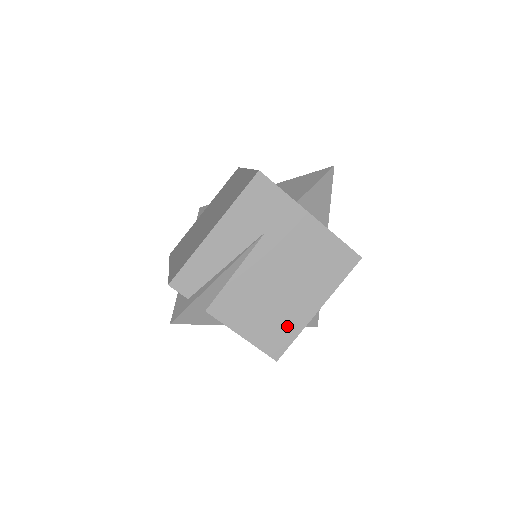
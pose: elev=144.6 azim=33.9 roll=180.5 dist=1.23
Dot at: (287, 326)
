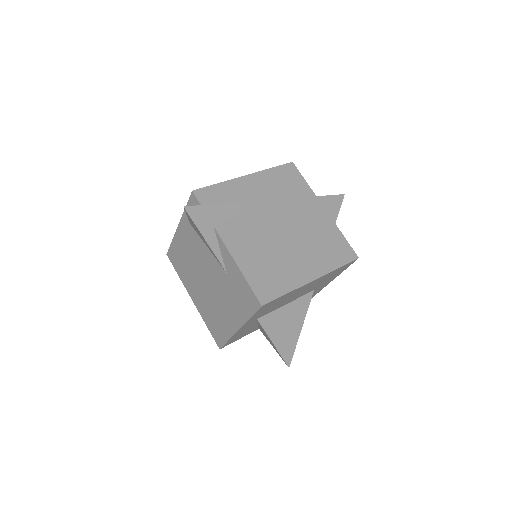
Dot at: (282, 278)
